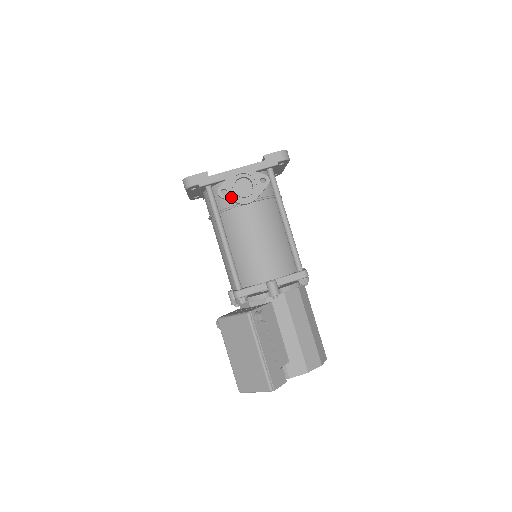
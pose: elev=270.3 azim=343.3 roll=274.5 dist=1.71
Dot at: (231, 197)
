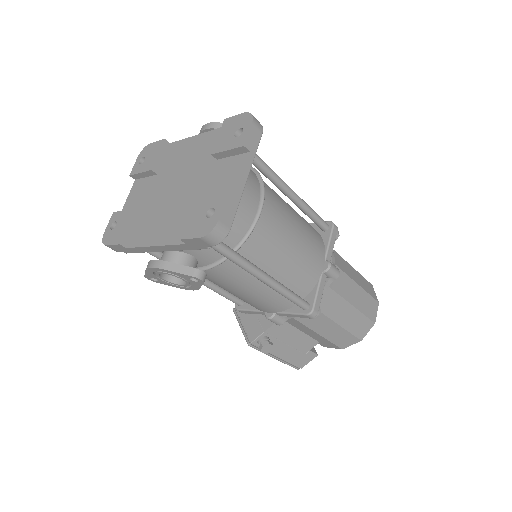
Dot at: (166, 284)
